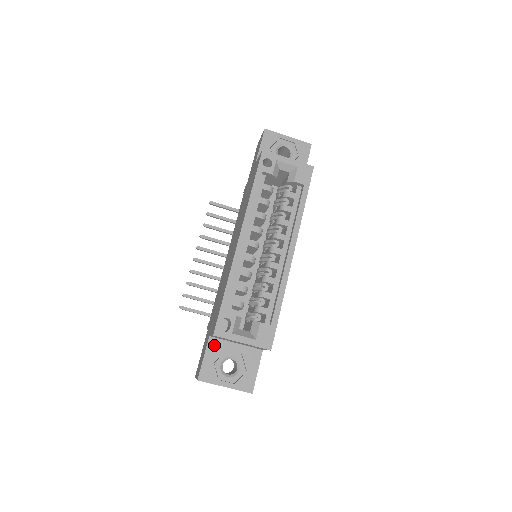
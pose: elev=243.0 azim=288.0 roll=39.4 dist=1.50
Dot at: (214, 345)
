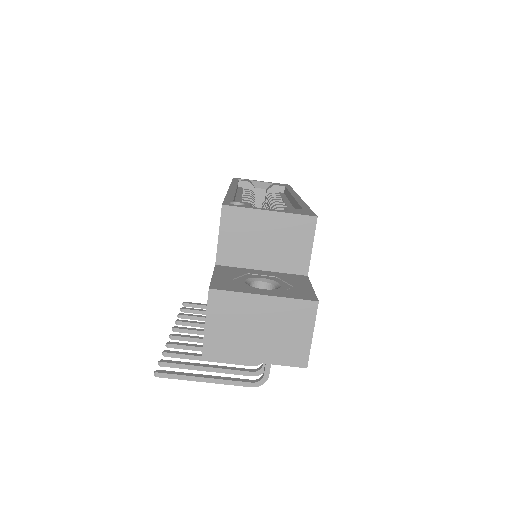
Dot at: (226, 270)
